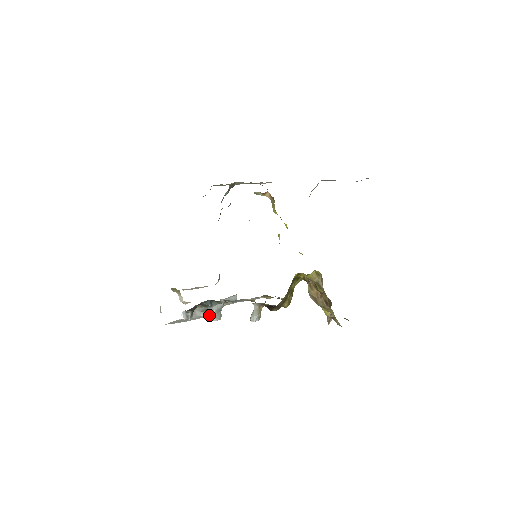
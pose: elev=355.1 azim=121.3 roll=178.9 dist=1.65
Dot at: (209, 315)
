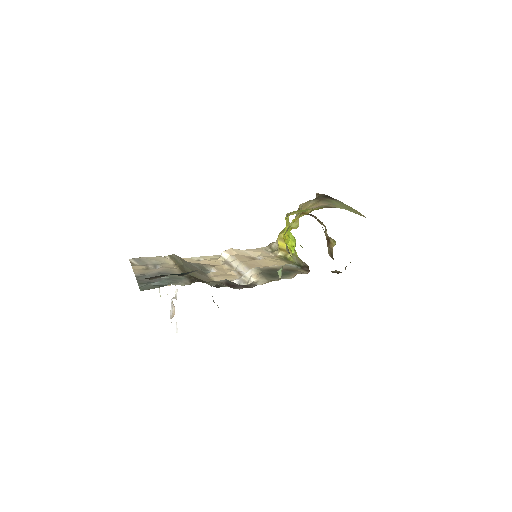
Dot at: occluded
